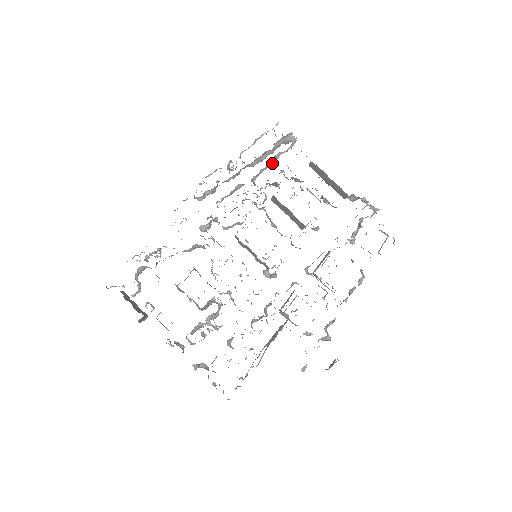
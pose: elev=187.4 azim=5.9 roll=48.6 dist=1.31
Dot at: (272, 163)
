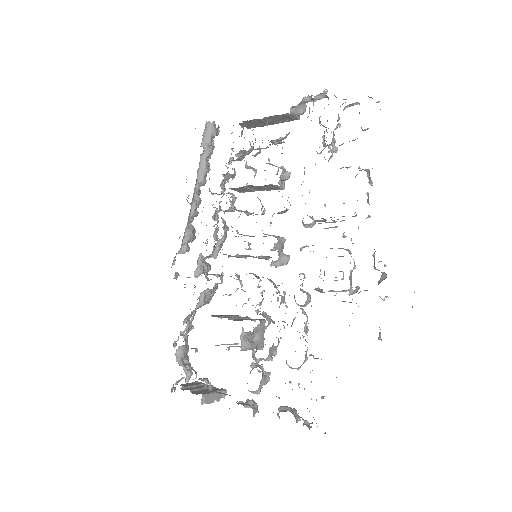
Dot at: occluded
